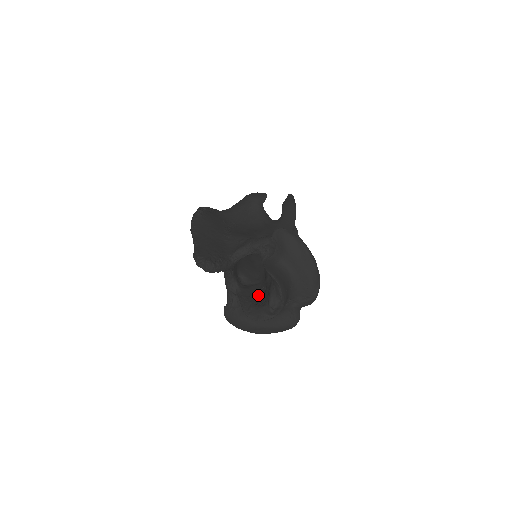
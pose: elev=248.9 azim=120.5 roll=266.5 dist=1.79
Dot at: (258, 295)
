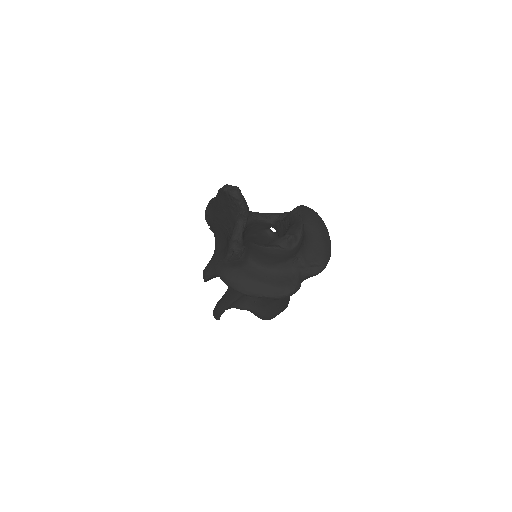
Dot at: occluded
